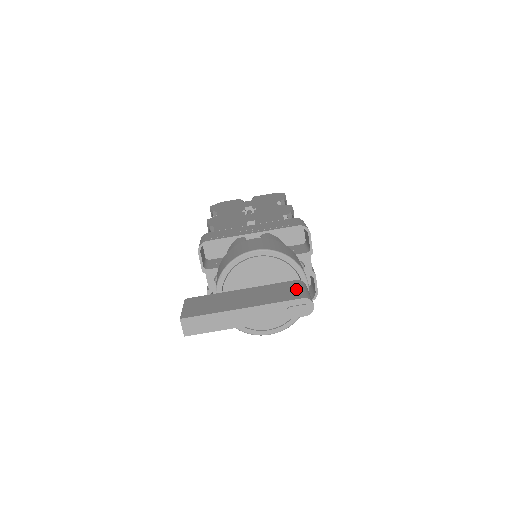
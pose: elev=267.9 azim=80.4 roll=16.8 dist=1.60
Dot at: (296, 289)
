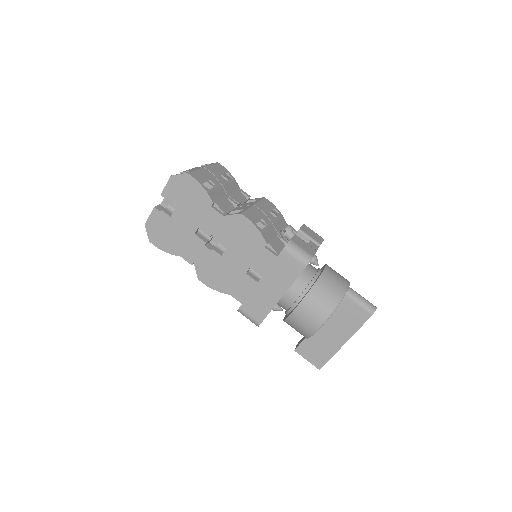
Dot at: (356, 308)
